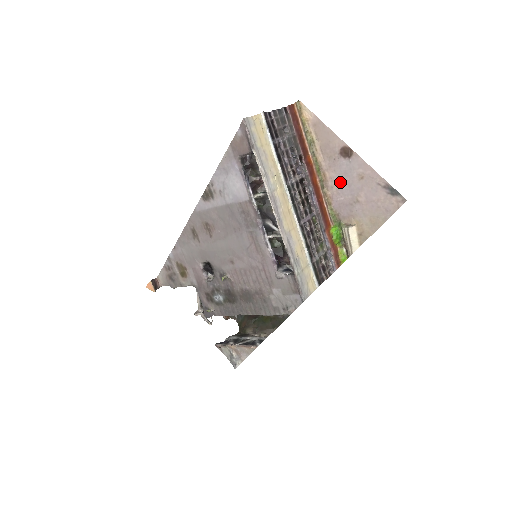
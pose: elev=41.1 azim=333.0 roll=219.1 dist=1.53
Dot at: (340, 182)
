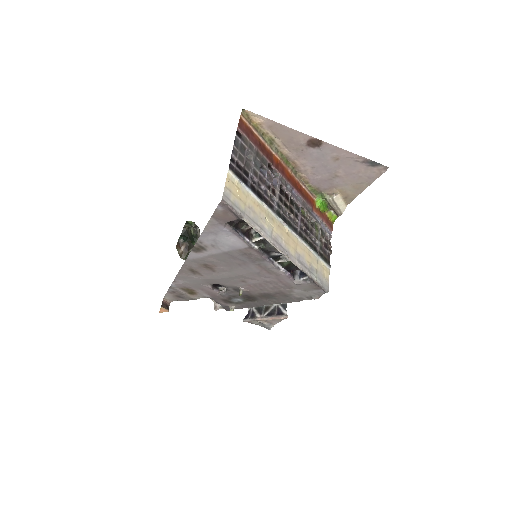
Dot at: (314, 166)
